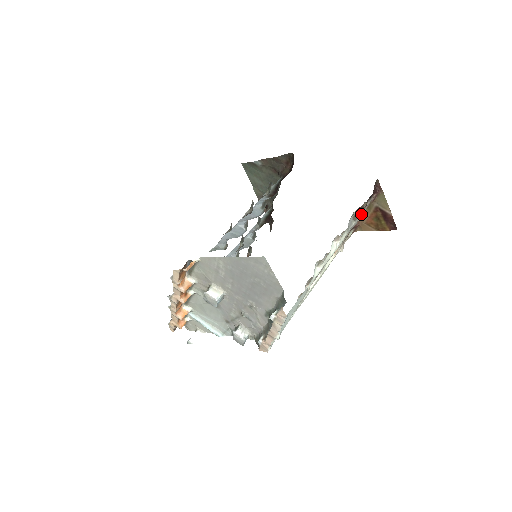
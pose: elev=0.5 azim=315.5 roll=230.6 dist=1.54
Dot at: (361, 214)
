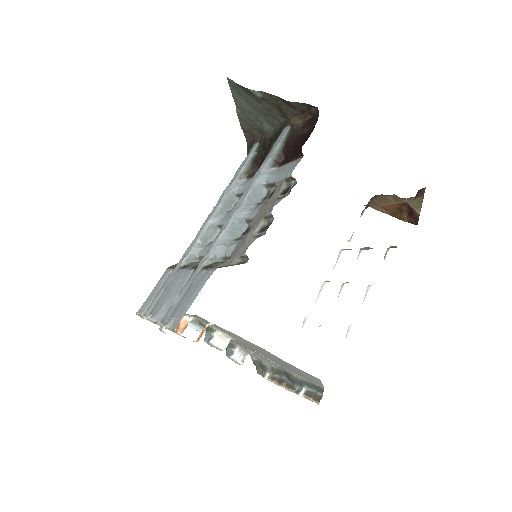
Dot at: occluded
